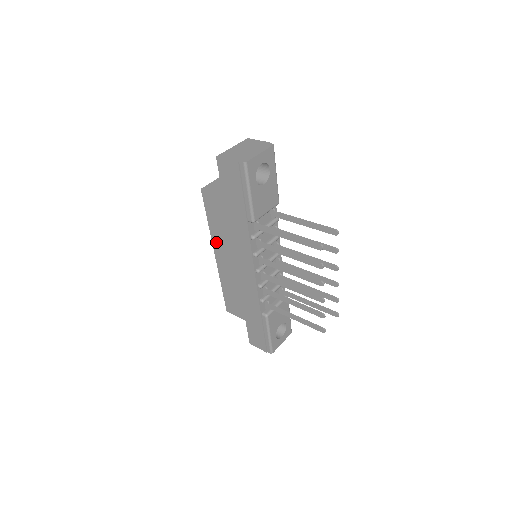
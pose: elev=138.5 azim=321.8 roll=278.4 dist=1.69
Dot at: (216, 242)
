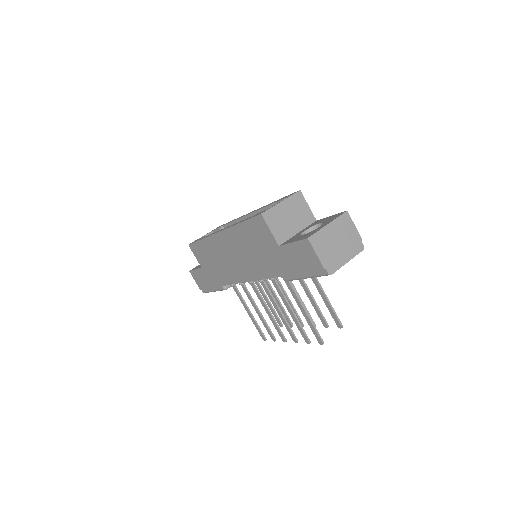
Dot at: (231, 234)
